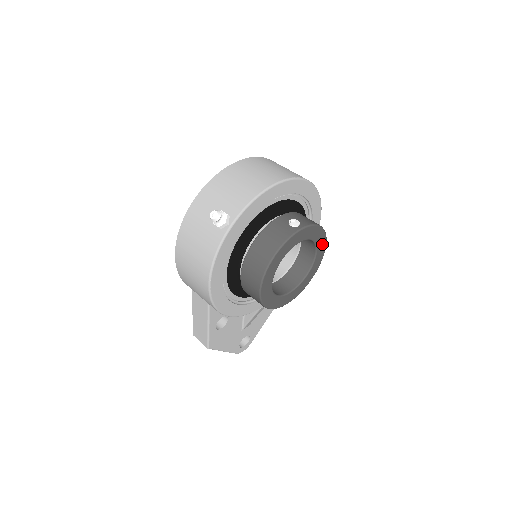
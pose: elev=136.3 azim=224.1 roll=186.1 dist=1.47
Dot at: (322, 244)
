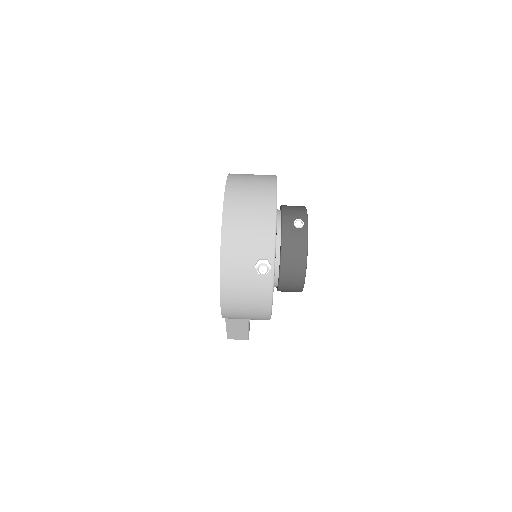
Dot at: occluded
